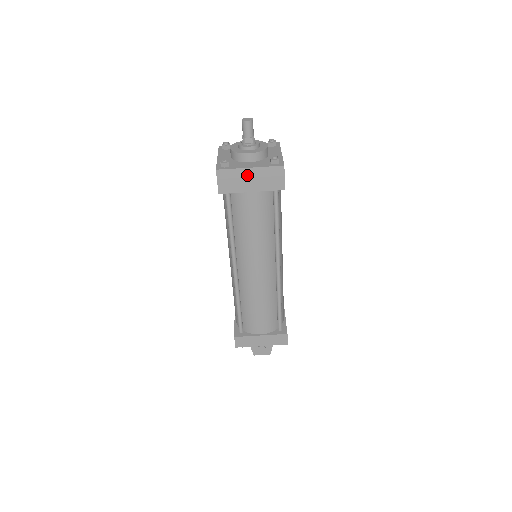
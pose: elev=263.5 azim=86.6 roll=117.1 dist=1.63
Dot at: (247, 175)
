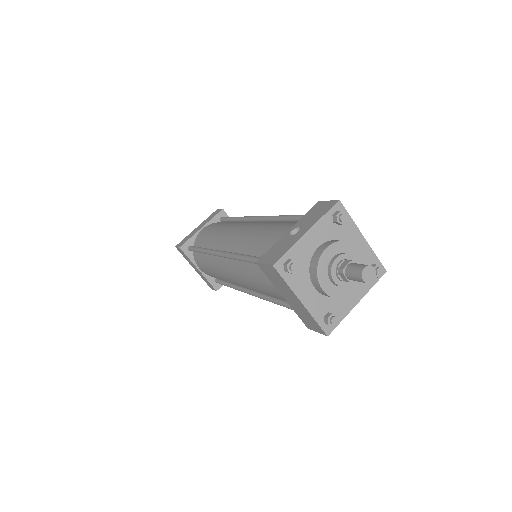
Dot at: (293, 297)
